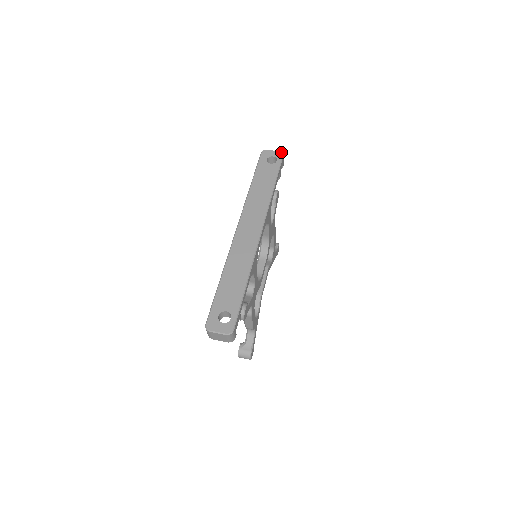
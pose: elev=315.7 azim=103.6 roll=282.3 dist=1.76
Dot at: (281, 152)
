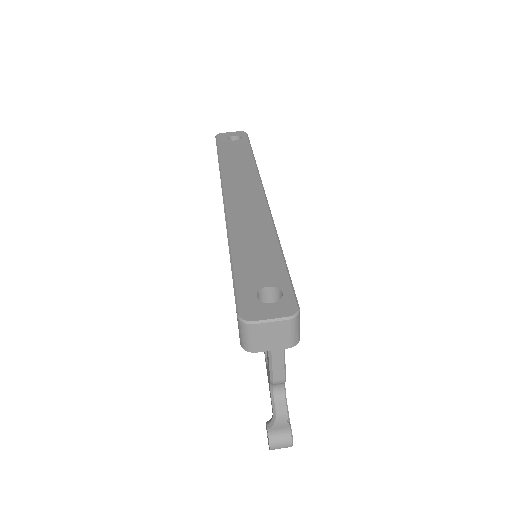
Dot at: (242, 131)
